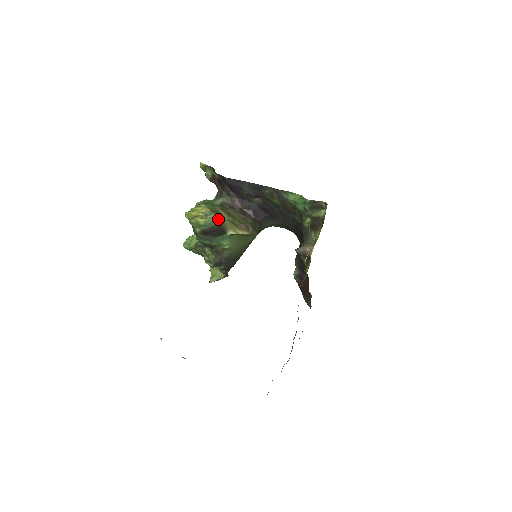
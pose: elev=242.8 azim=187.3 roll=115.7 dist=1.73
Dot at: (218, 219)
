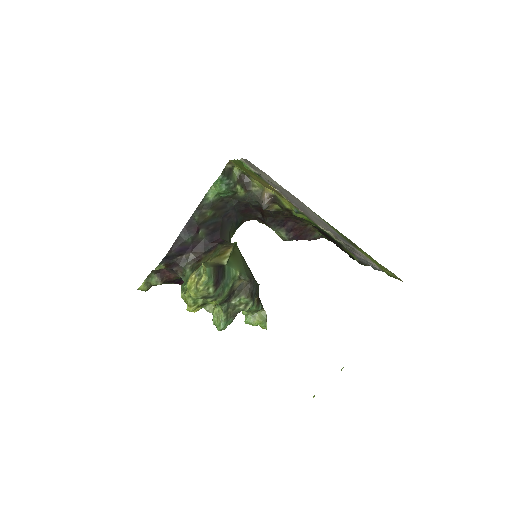
Dot at: (207, 264)
